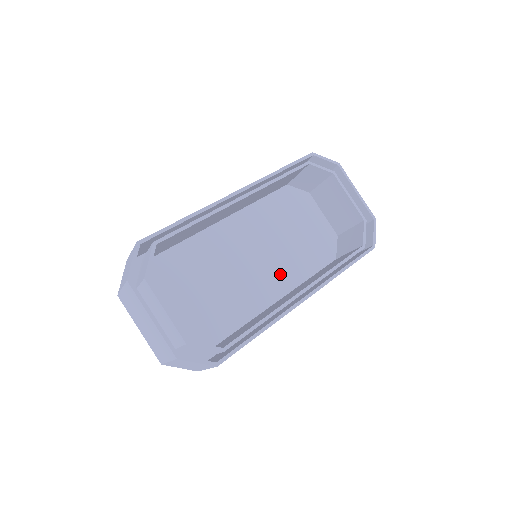
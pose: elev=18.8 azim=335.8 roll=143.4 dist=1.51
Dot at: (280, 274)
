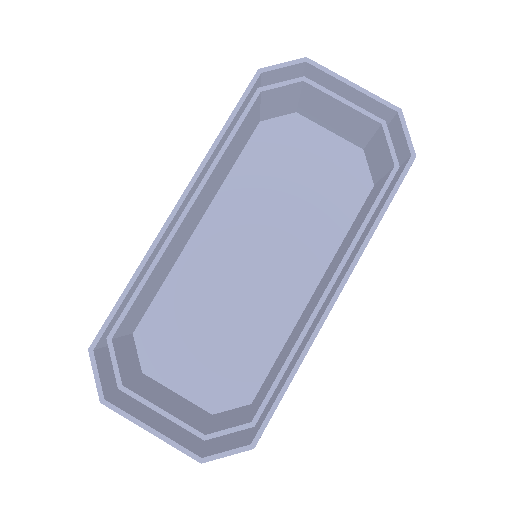
Dot at: (304, 251)
